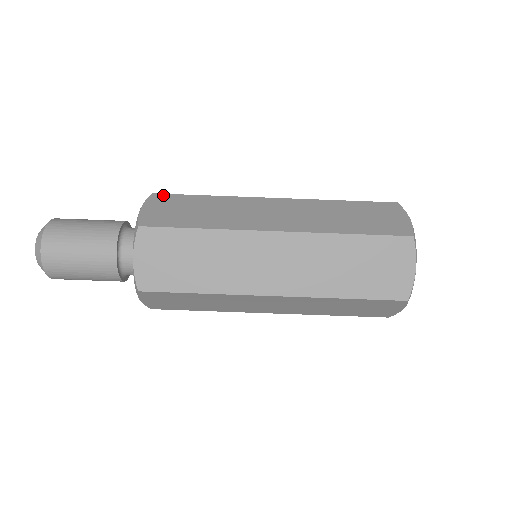
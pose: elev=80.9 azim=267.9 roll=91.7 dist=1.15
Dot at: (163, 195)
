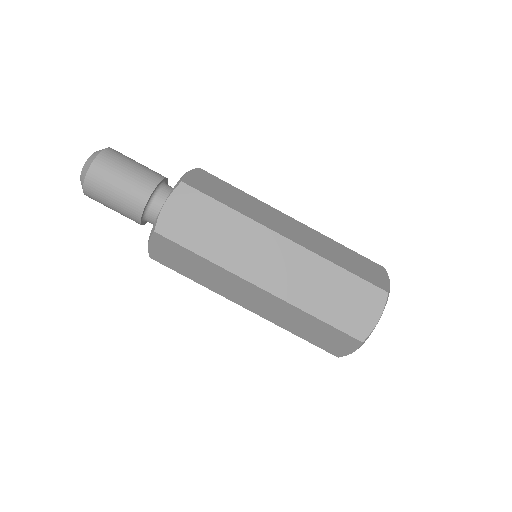
Dot at: (207, 173)
